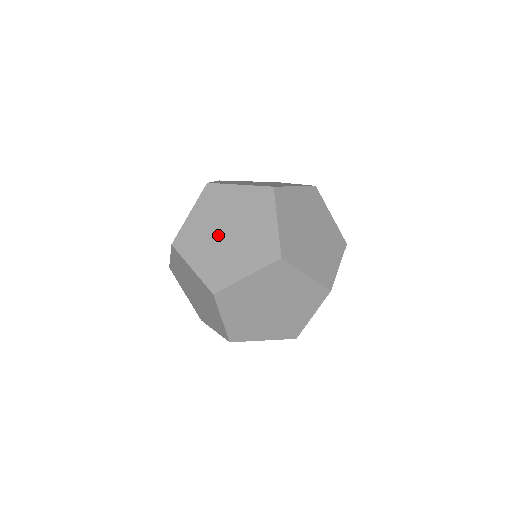
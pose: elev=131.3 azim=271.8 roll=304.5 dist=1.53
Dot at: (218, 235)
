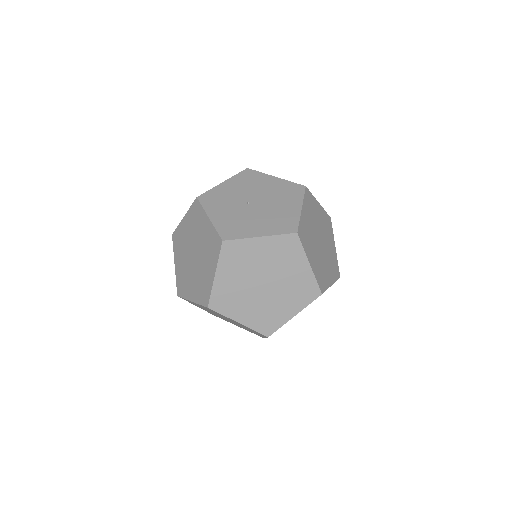
Dot at: (189, 252)
